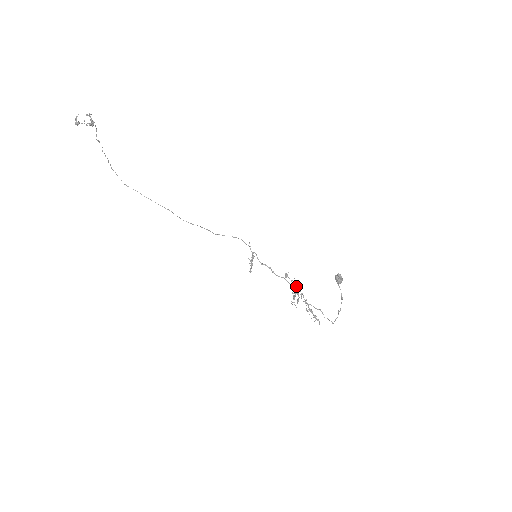
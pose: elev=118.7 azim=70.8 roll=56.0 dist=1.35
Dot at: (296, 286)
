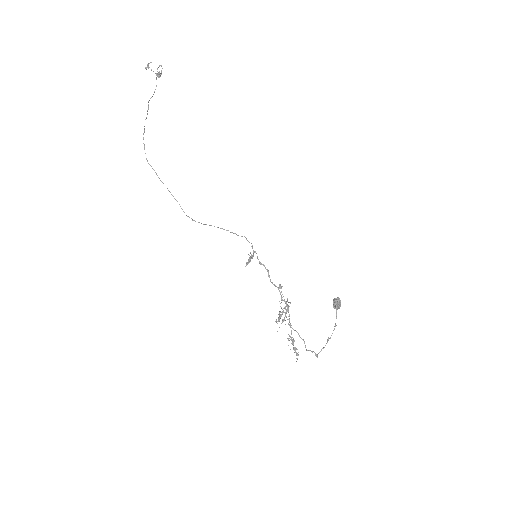
Dot at: occluded
